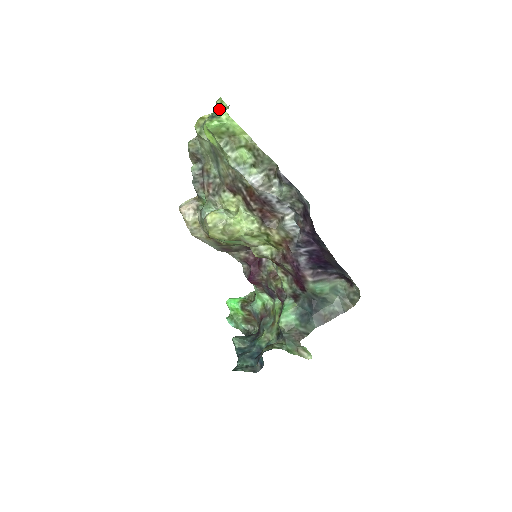
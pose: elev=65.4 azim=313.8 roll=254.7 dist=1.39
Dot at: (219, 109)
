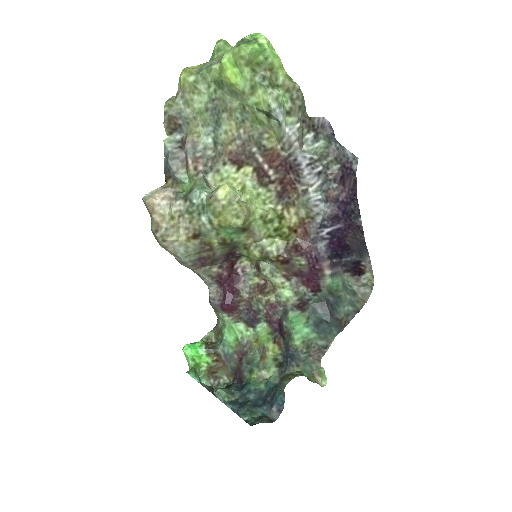
Dot at: (250, 35)
